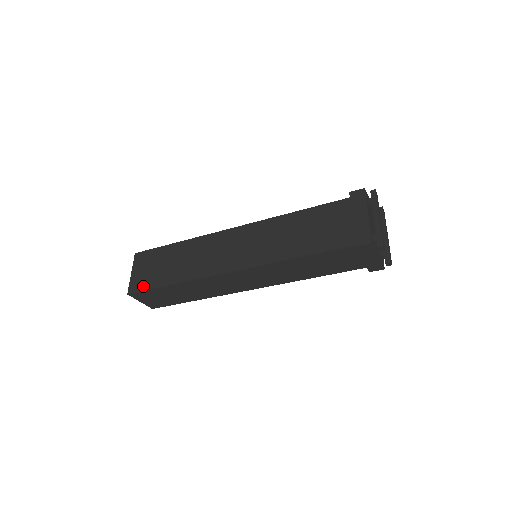
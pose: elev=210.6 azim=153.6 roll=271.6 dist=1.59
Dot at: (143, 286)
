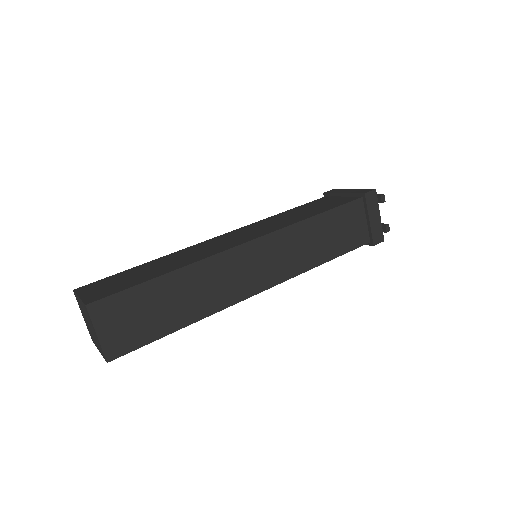
Dot at: (114, 291)
